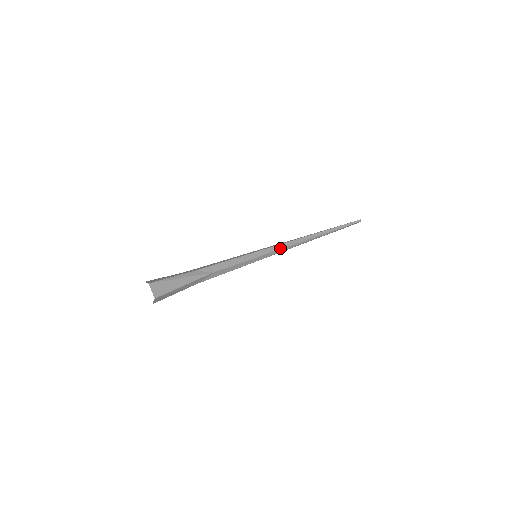
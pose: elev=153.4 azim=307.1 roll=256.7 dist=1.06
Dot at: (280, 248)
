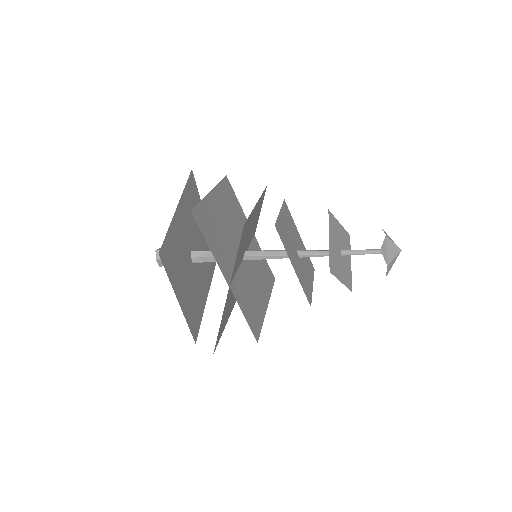
Dot at: (279, 251)
